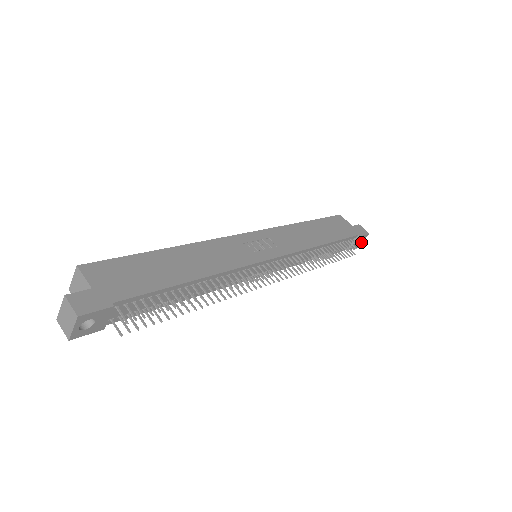
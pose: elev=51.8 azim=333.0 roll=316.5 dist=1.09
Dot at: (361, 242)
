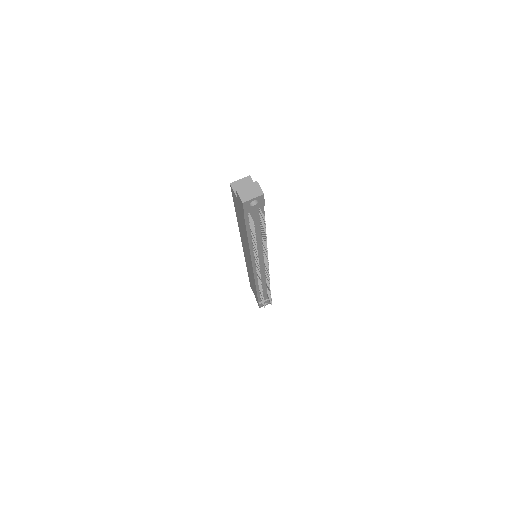
Dot at: occluded
